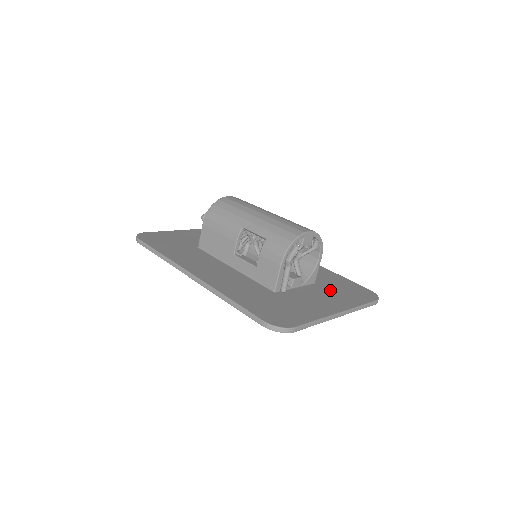
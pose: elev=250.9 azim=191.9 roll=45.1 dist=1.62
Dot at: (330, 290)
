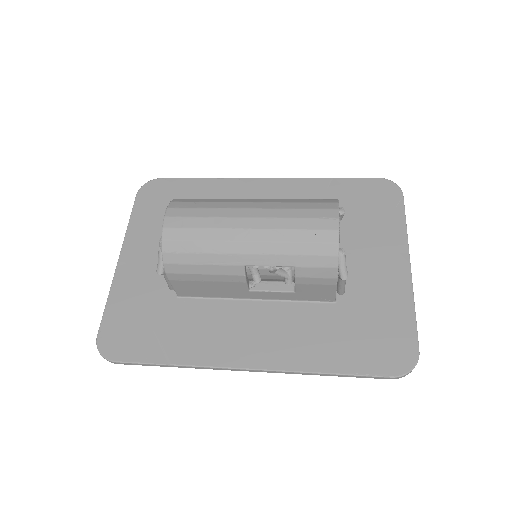
Dot at: (359, 228)
